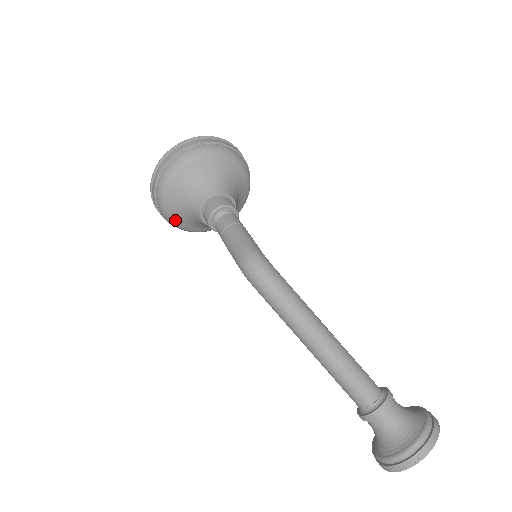
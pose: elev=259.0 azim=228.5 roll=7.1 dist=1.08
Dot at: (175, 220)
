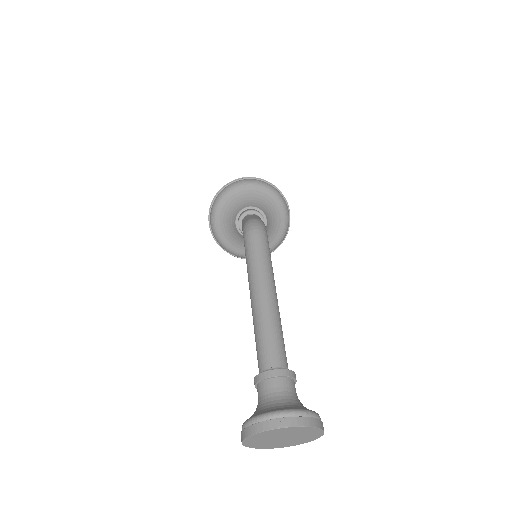
Dot at: (216, 219)
